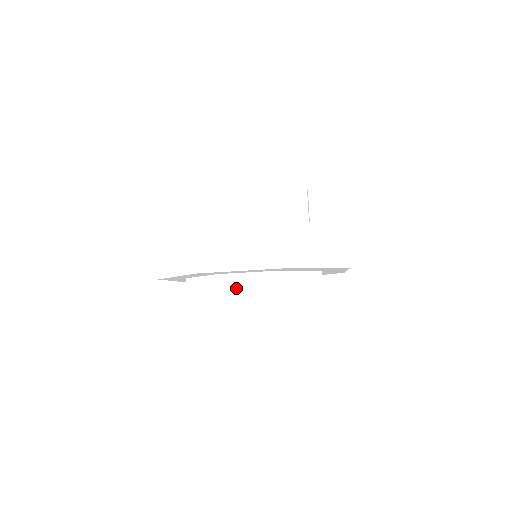
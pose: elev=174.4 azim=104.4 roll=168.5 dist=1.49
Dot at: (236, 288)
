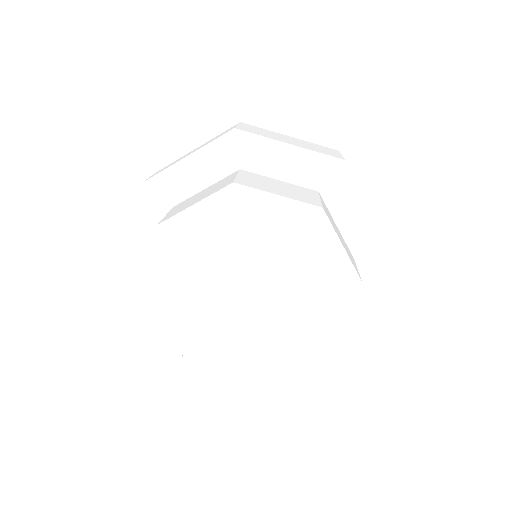
Dot at: (191, 200)
